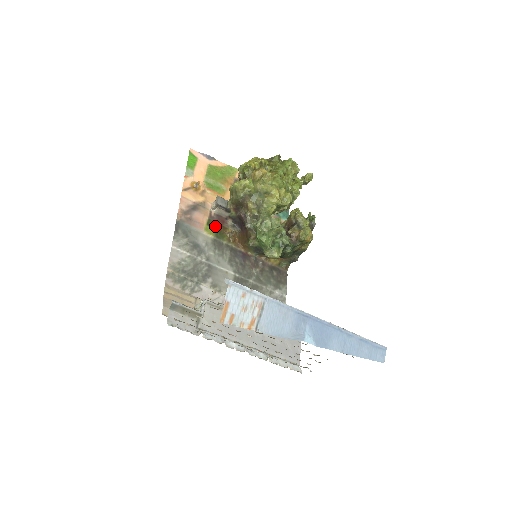
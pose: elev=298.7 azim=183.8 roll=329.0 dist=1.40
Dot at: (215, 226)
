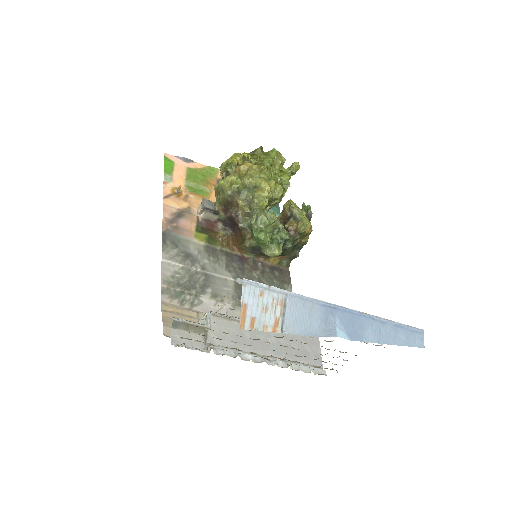
Dot at: (205, 232)
